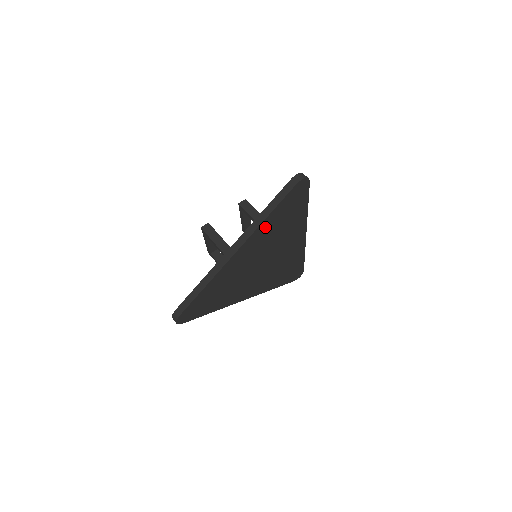
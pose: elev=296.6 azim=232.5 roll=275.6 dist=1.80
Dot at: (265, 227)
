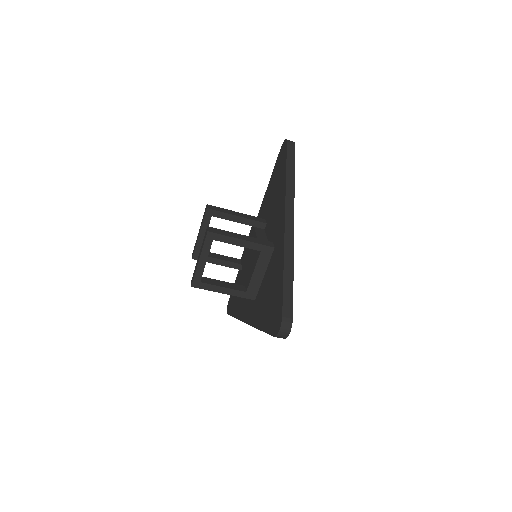
Dot at: occluded
